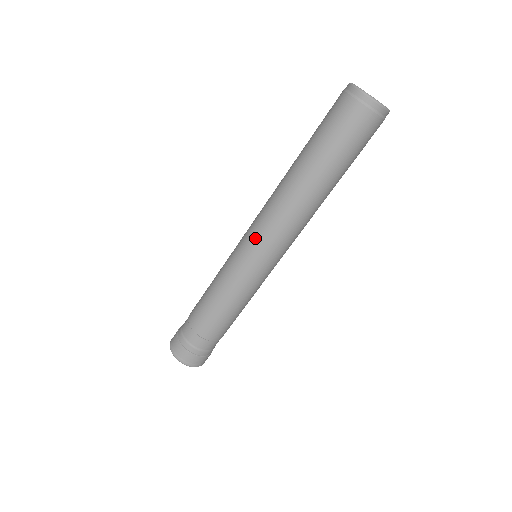
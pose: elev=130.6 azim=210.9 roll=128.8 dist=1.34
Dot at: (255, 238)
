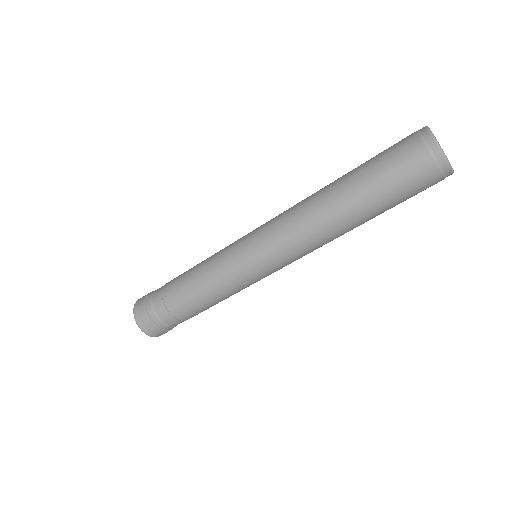
Dot at: (262, 225)
